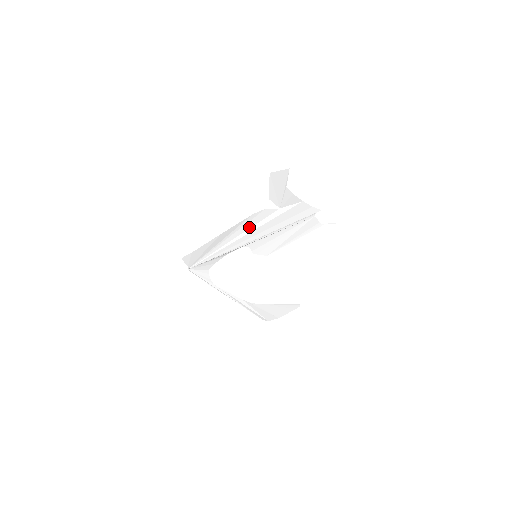
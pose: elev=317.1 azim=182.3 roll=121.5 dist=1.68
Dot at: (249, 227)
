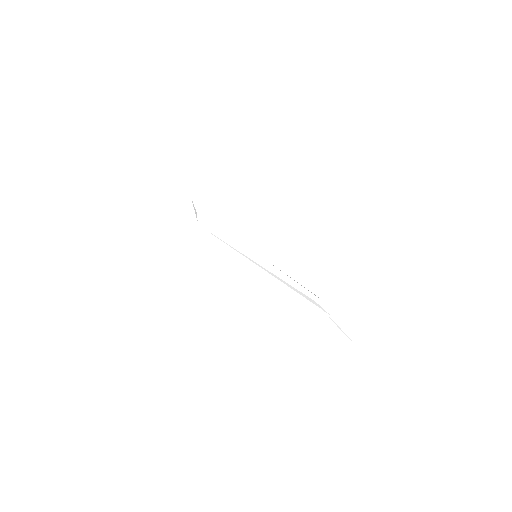
Dot at: occluded
